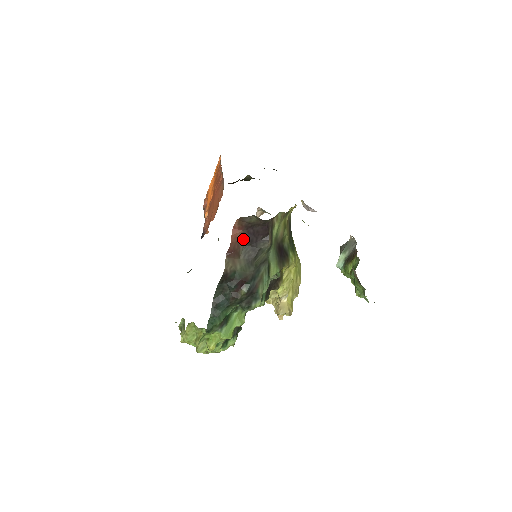
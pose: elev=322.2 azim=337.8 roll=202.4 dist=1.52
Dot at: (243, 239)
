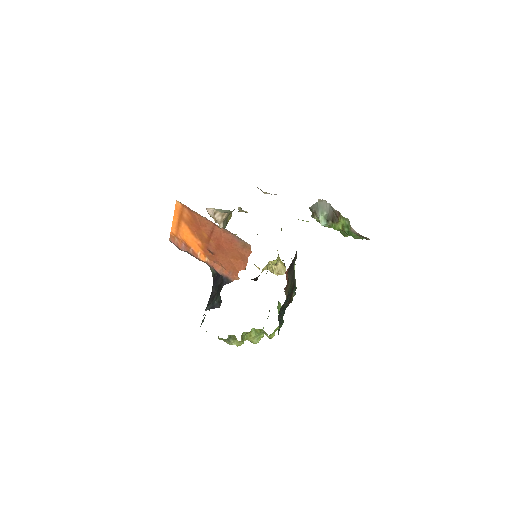
Dot at: (288, 271)
